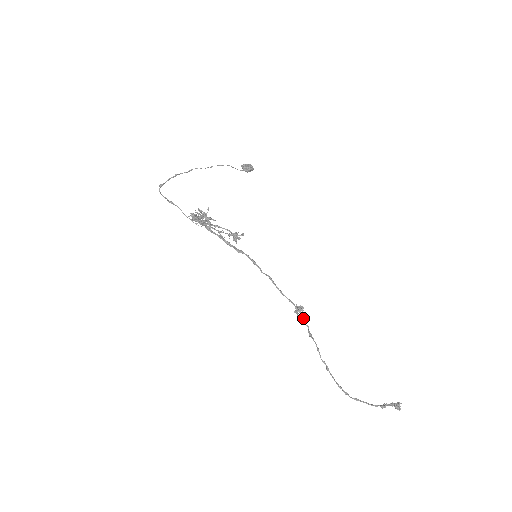
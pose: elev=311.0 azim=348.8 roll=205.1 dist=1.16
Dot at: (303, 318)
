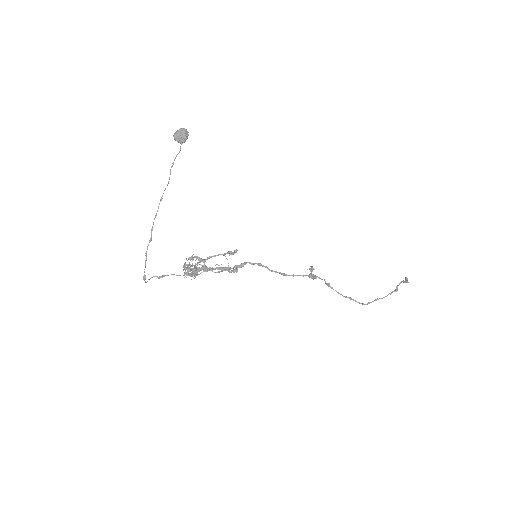
Dot at: (318, 277)
